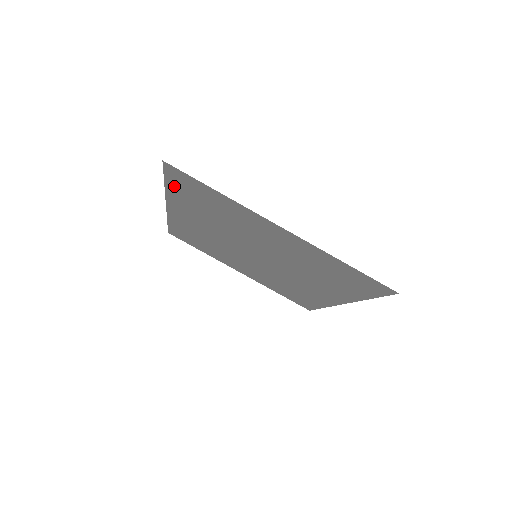
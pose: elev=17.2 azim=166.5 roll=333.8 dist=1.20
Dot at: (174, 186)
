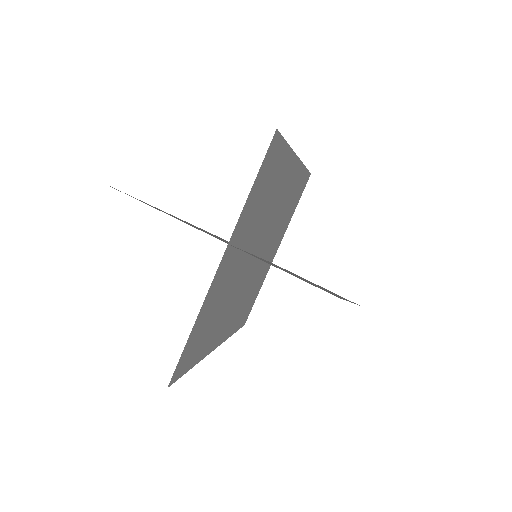
Dot at: occluded
